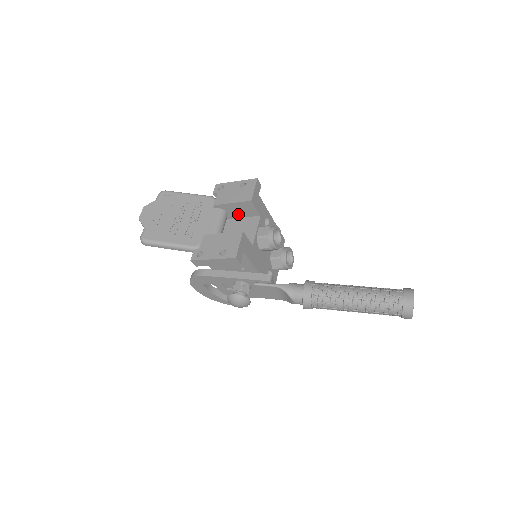
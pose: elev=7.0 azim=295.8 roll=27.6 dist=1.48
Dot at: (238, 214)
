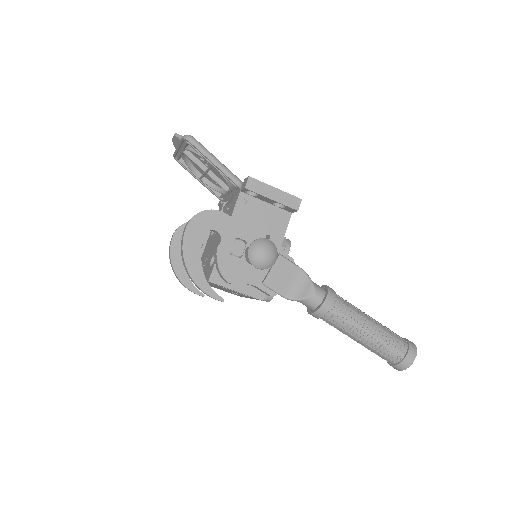
Dot at: occluded
